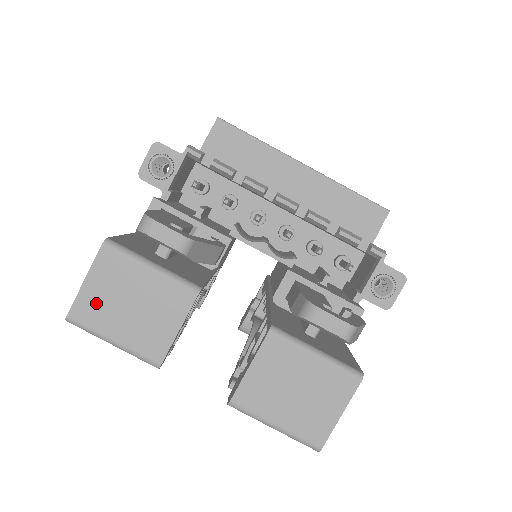
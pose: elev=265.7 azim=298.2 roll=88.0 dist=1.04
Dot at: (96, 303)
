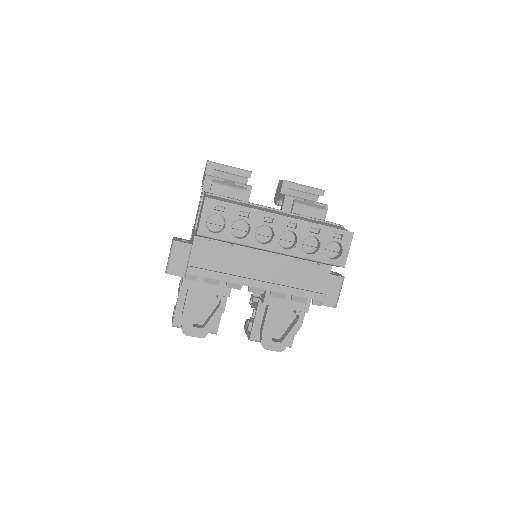
Dot at: occluded
